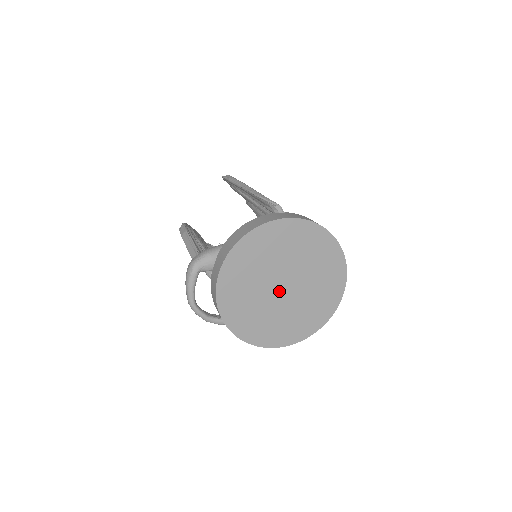
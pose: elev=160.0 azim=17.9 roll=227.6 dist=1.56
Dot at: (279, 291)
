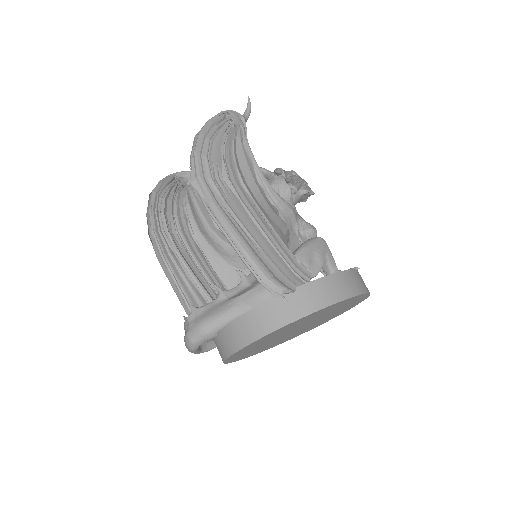
Dot at: (291, 333)
